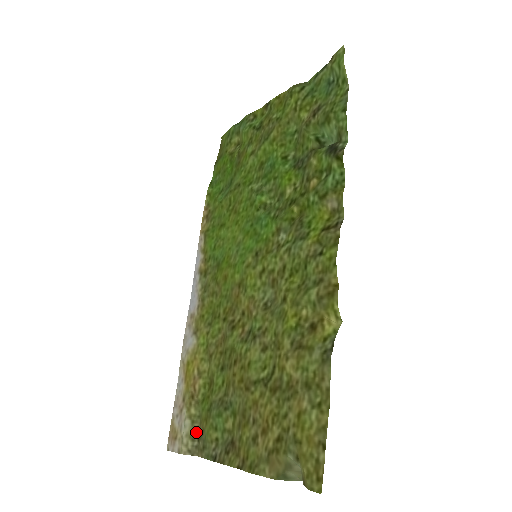
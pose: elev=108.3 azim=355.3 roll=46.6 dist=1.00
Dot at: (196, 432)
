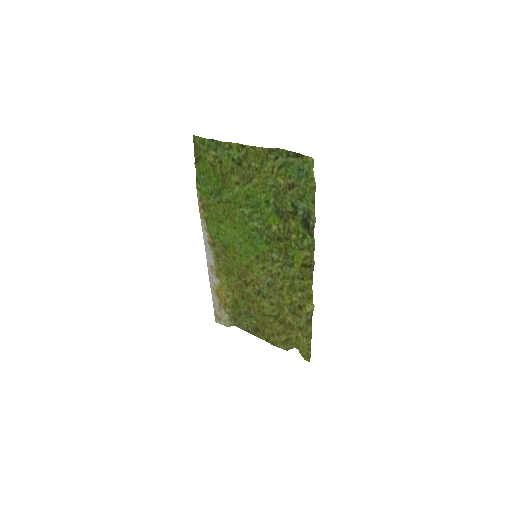
Dot at: (232, 318)
